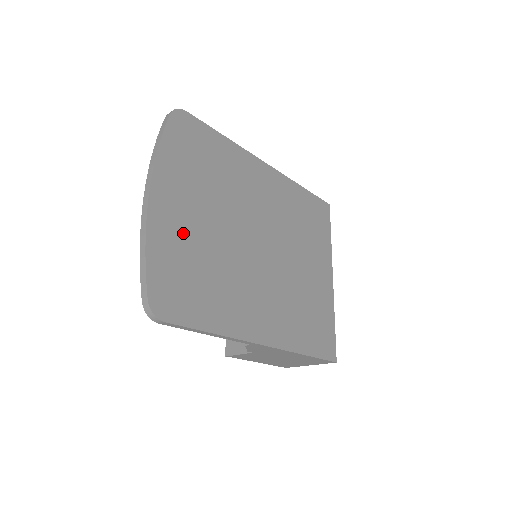
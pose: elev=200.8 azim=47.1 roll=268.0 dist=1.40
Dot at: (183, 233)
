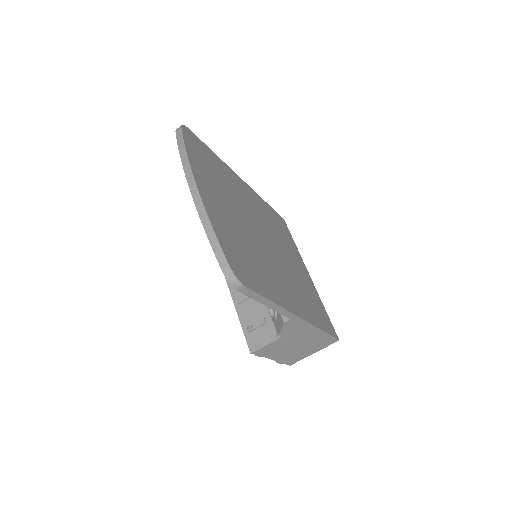
Dot at: (225, 219)
